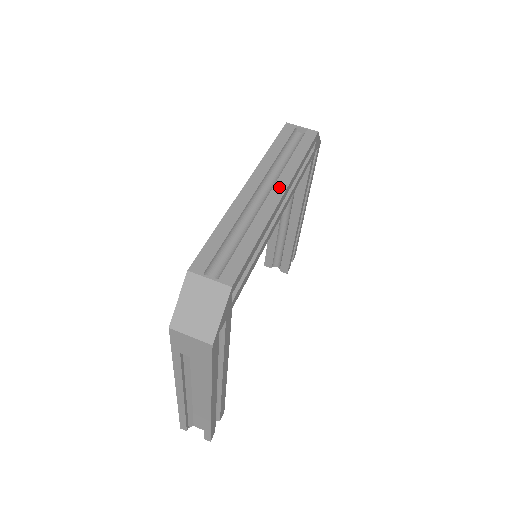
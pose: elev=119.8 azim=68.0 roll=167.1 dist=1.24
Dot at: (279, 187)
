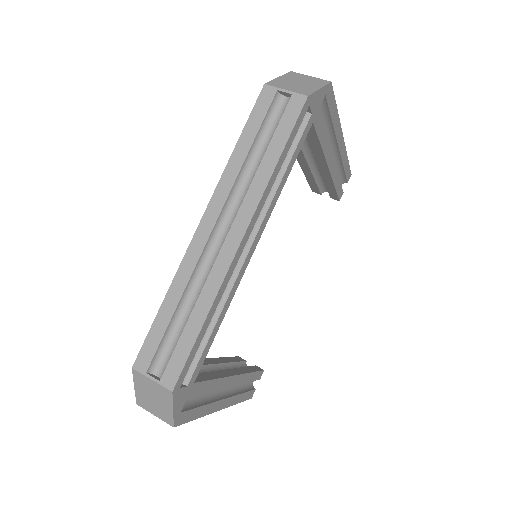
Dot at: (238, 226)
